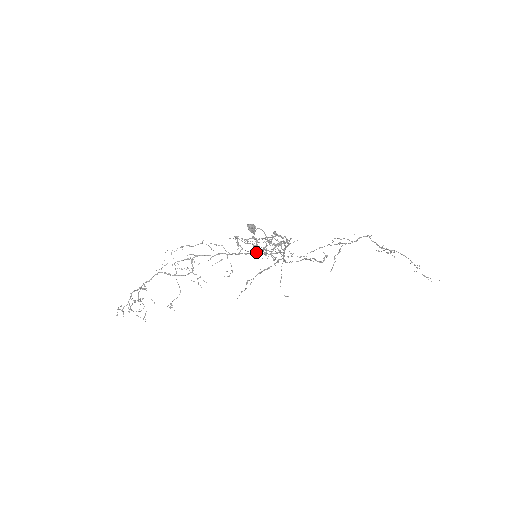
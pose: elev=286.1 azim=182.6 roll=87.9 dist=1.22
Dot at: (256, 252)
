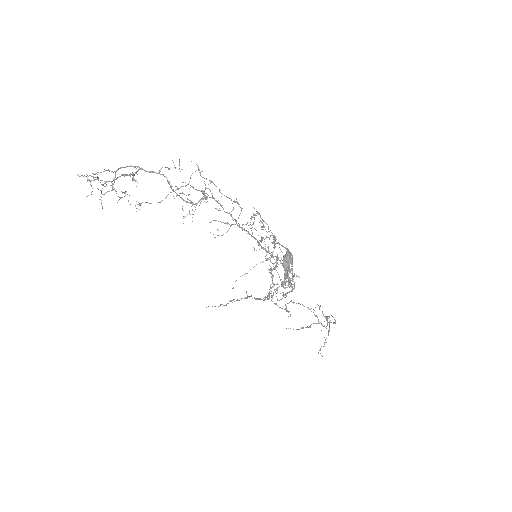
Dot at: occluded
